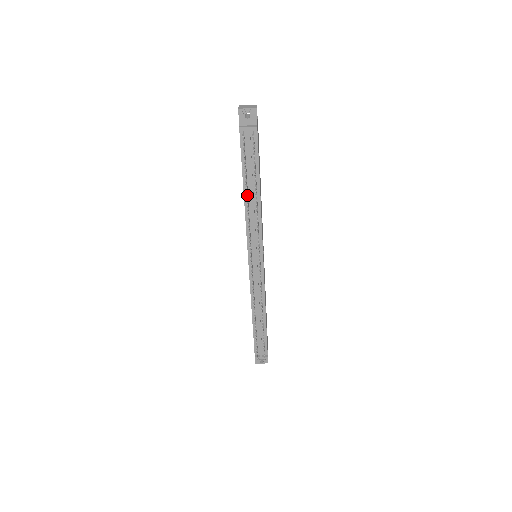
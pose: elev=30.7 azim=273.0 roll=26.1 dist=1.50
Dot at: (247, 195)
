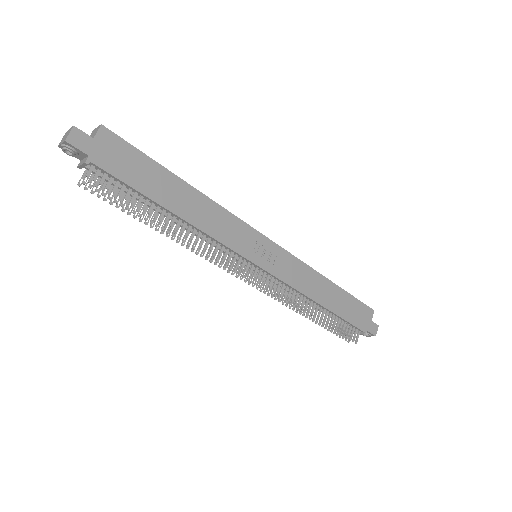
Dot at: occluded
